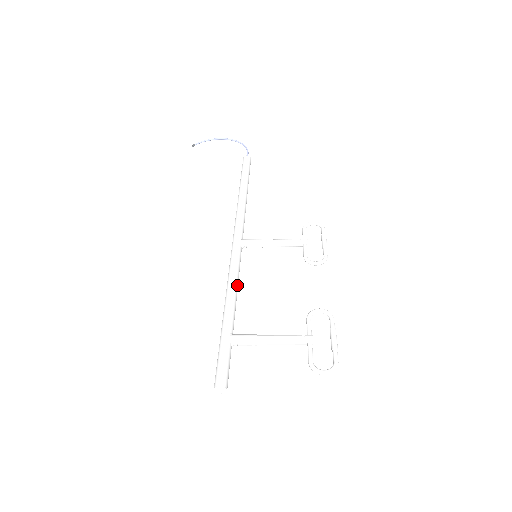
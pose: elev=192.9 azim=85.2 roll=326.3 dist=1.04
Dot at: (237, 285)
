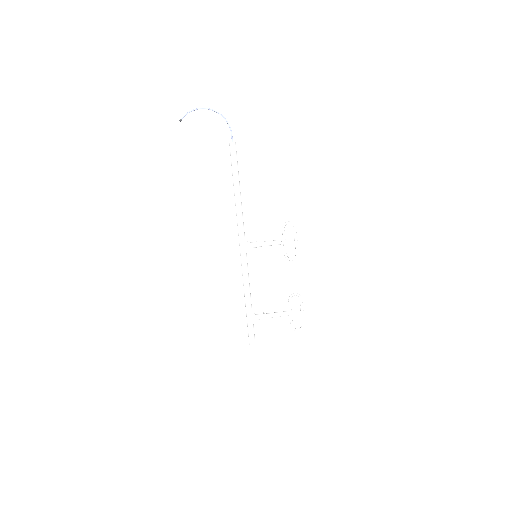
Dot at: occluded
